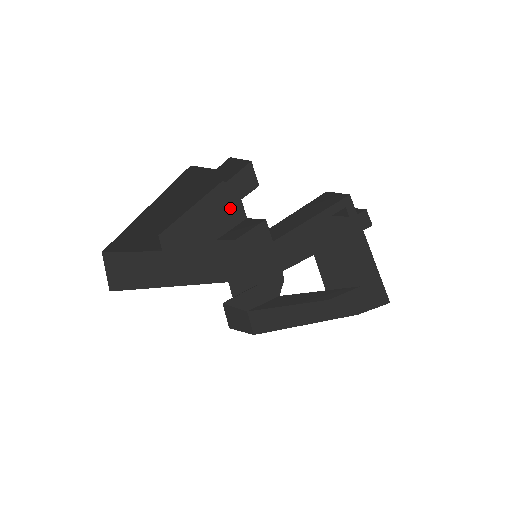
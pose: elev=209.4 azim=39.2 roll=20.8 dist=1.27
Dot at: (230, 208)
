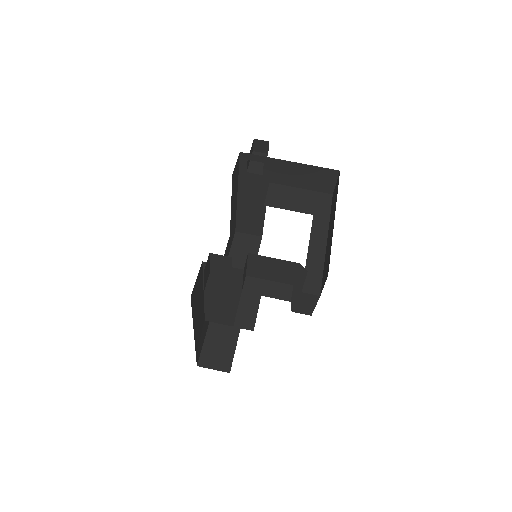
Dot at: occluded
